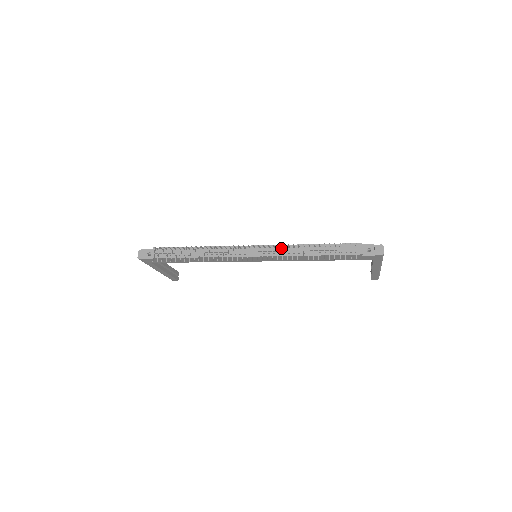
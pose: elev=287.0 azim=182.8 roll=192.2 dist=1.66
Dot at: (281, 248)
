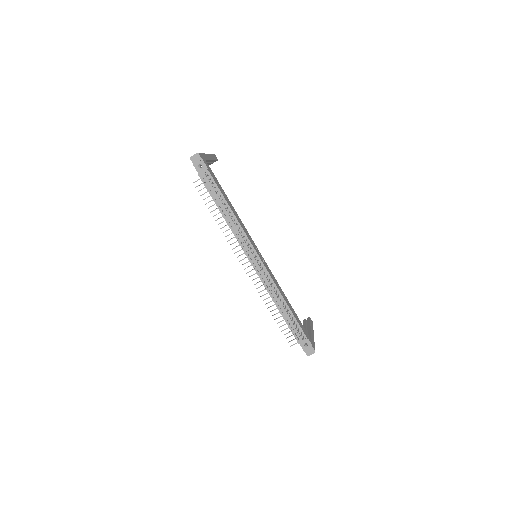
Dot at: (270, 281)
